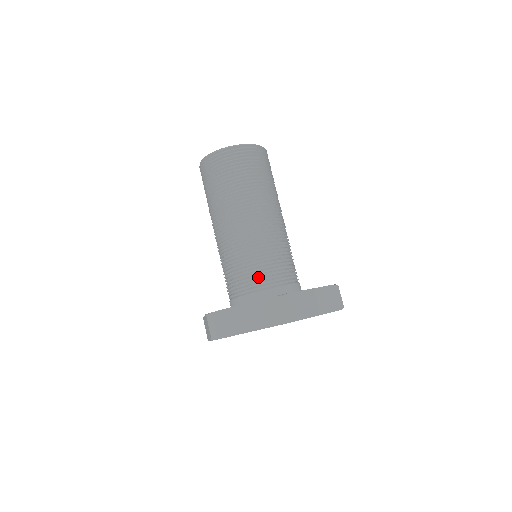
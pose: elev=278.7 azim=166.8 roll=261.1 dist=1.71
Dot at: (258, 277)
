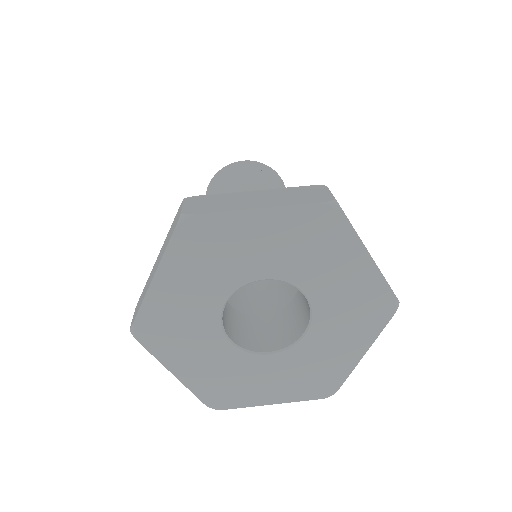
Dot at: occluded
